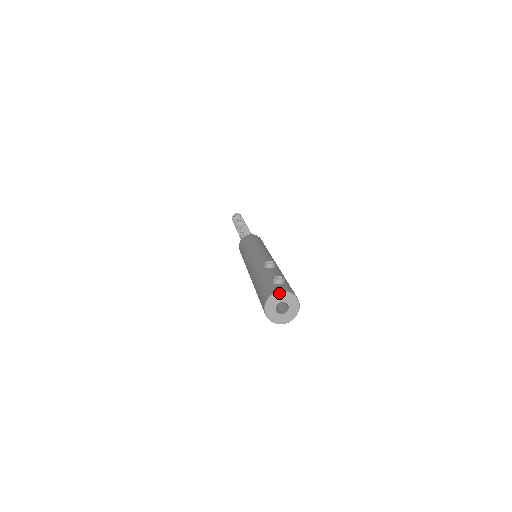
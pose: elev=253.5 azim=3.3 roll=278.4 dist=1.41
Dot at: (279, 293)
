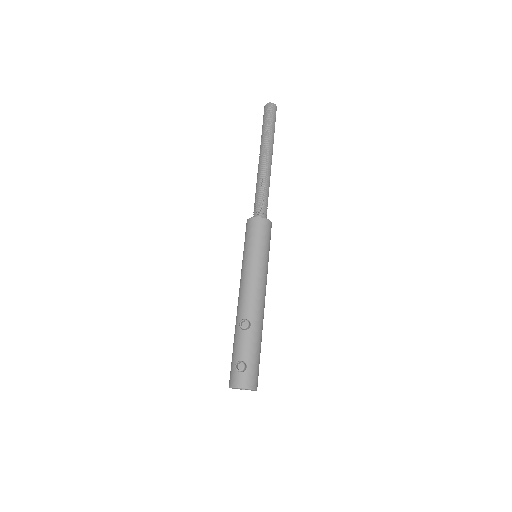
Dot at: (236, 388)
